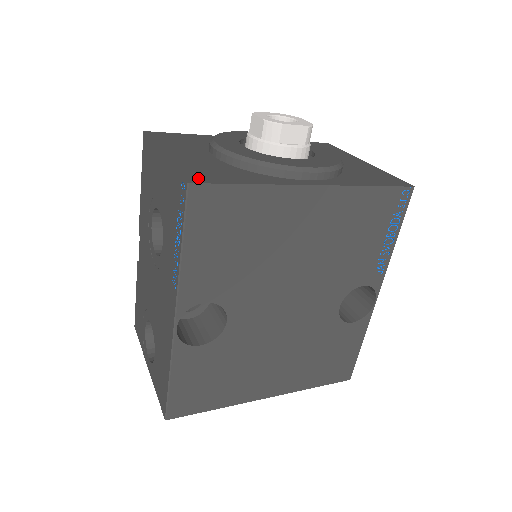
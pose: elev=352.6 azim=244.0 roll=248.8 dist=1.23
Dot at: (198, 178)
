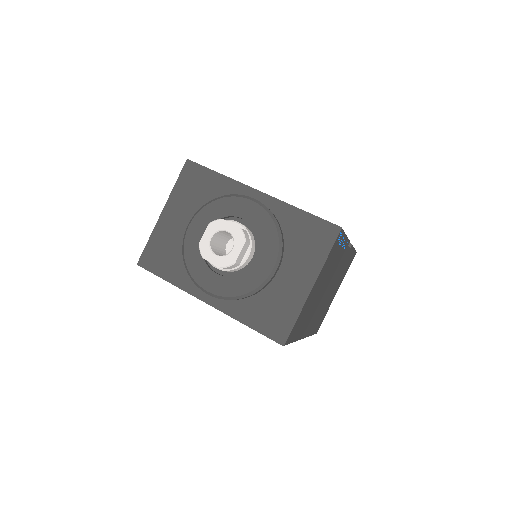
Dot at: (147, 261)
